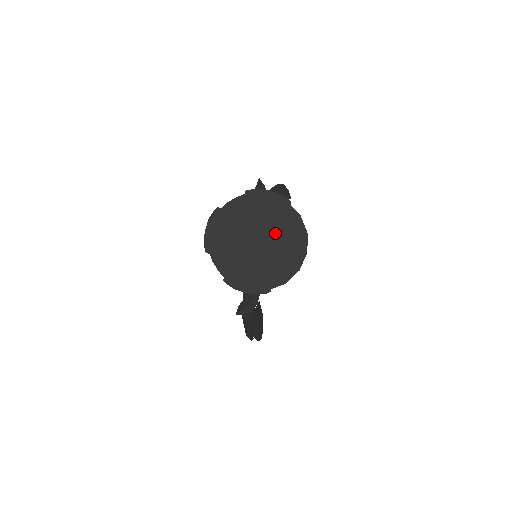
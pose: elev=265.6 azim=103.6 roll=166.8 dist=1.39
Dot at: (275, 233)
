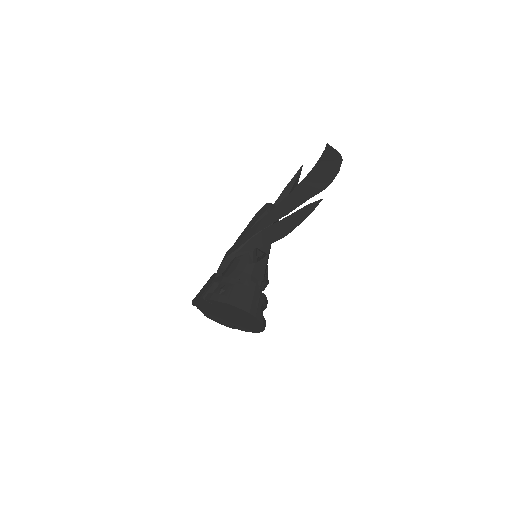
Dot at: (242, 320)
